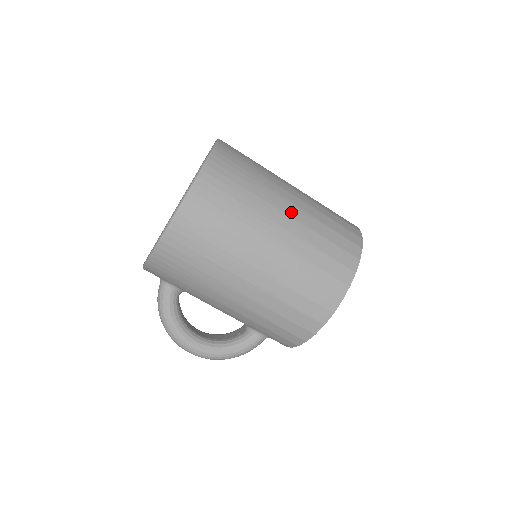
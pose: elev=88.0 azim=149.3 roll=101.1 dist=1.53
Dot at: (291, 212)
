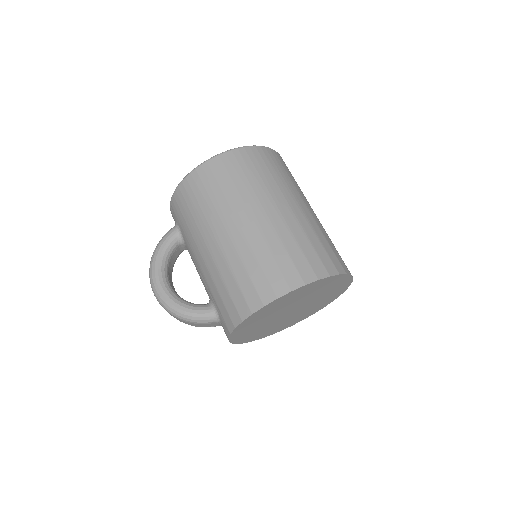
Dot at: (295, 209)
